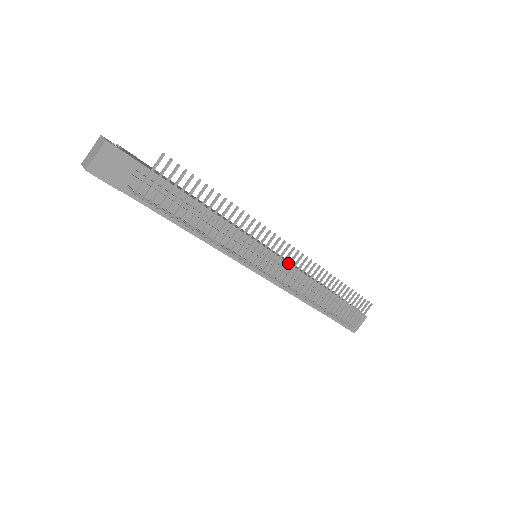
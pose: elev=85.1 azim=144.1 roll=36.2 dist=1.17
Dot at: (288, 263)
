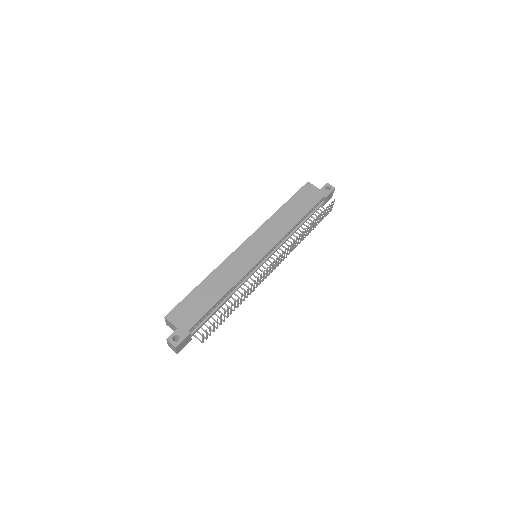
Dot at: (278, 260)
